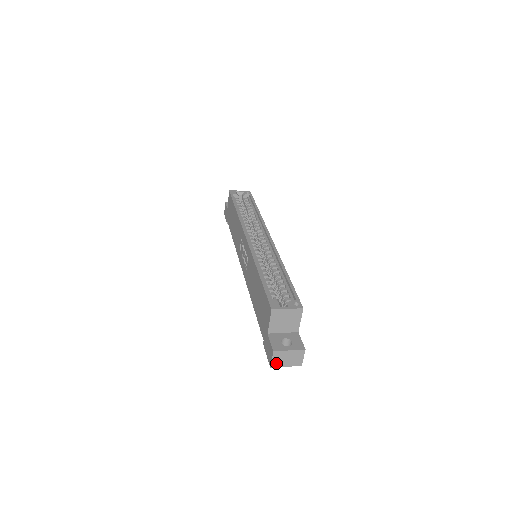
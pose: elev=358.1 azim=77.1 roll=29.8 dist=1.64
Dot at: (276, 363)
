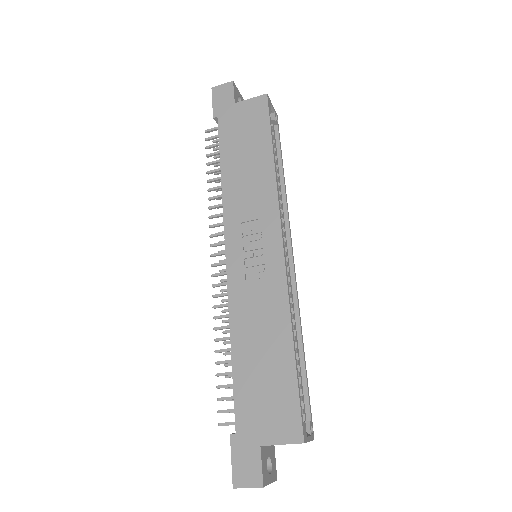
Dot at: (243, 487)
